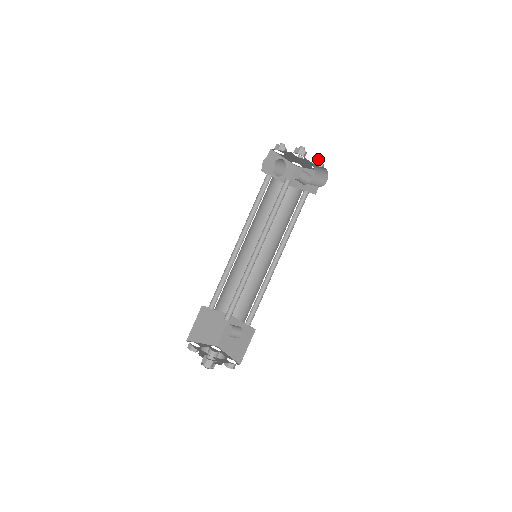
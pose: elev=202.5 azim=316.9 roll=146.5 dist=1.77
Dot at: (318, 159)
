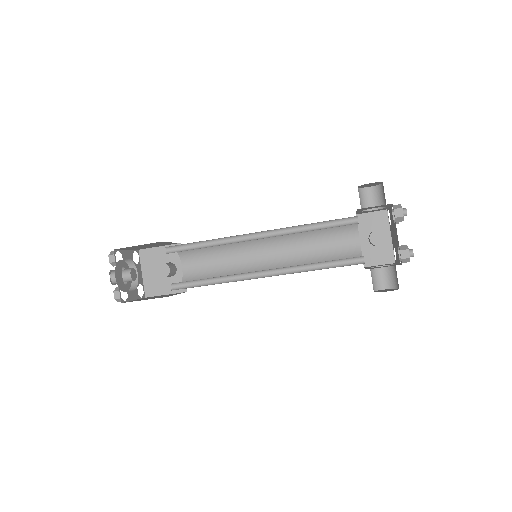
Dot at: occluded
